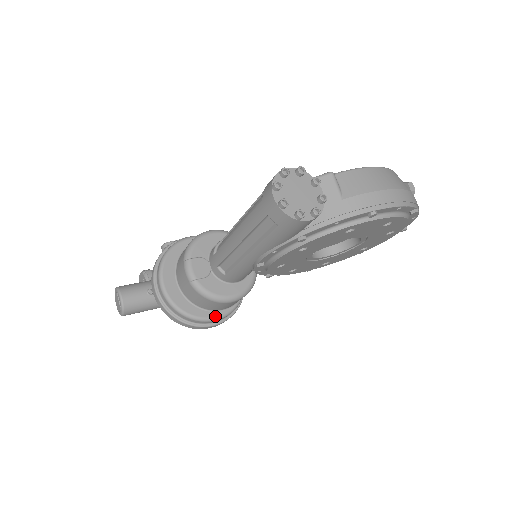
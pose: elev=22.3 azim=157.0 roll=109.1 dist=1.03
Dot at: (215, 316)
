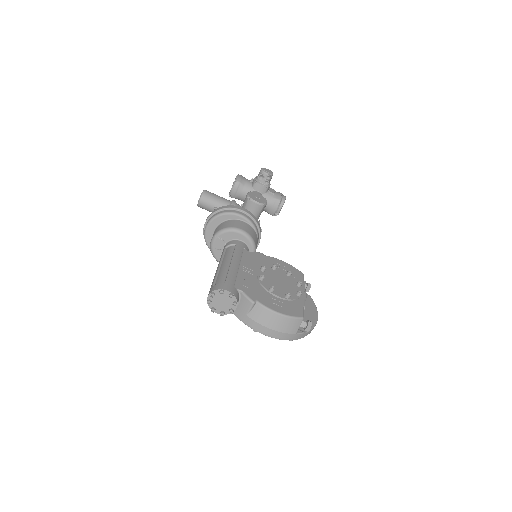
Dot at: occluded
